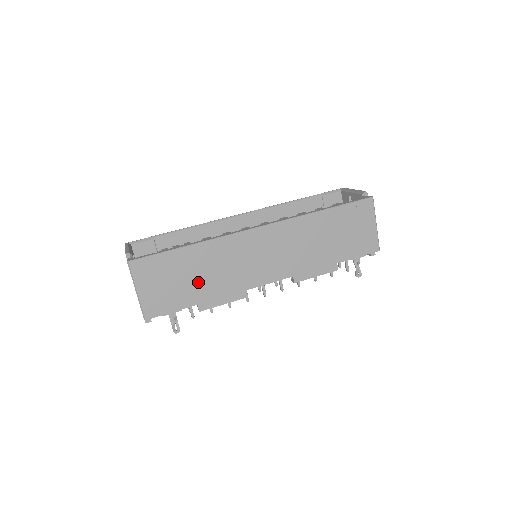
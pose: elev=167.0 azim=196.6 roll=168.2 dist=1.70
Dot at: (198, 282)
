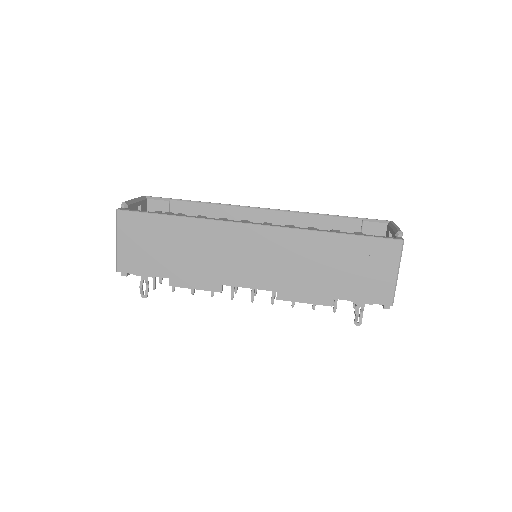
Dot at: (176, 256)
